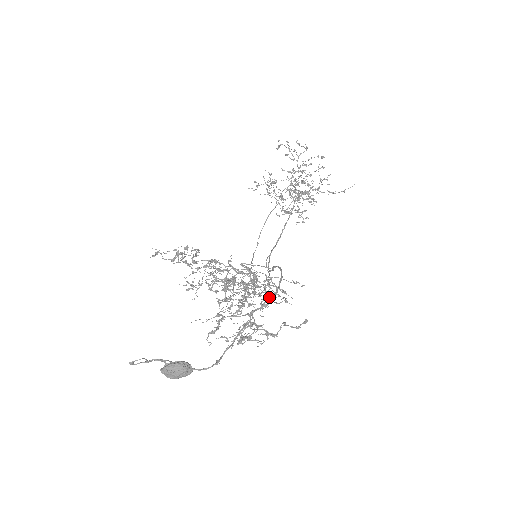
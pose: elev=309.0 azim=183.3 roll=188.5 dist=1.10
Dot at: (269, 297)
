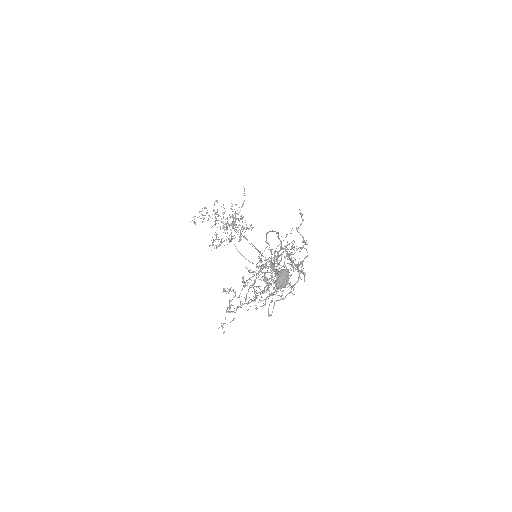
Dot at: (278, 237)
